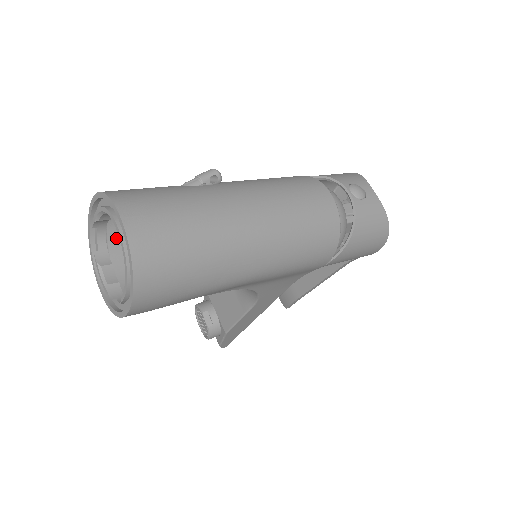
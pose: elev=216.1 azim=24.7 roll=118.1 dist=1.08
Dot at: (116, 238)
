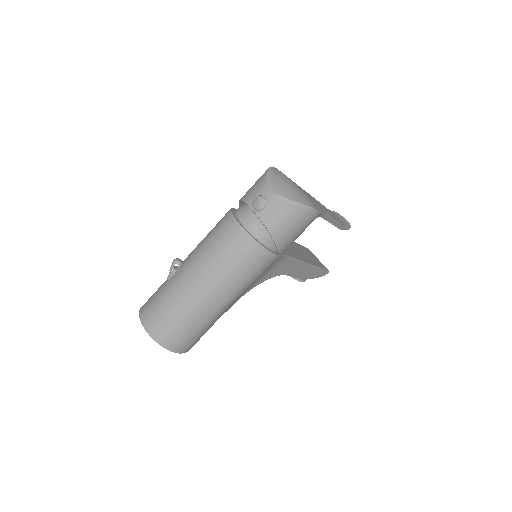
Dot at: occluded
